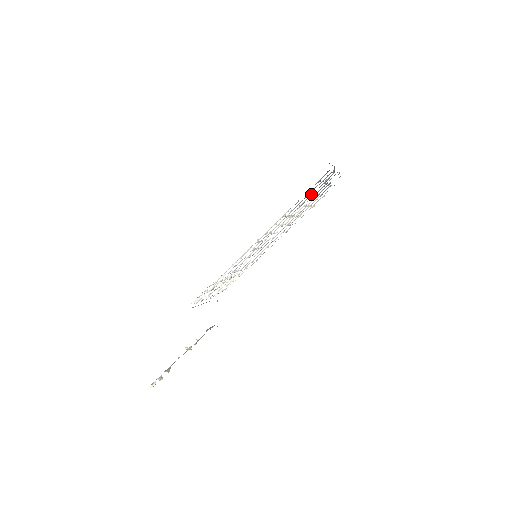
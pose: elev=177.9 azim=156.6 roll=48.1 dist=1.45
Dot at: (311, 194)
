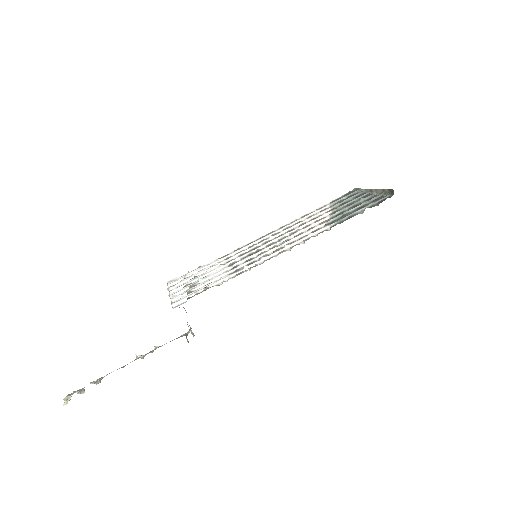
Dot at: (344, 208)
